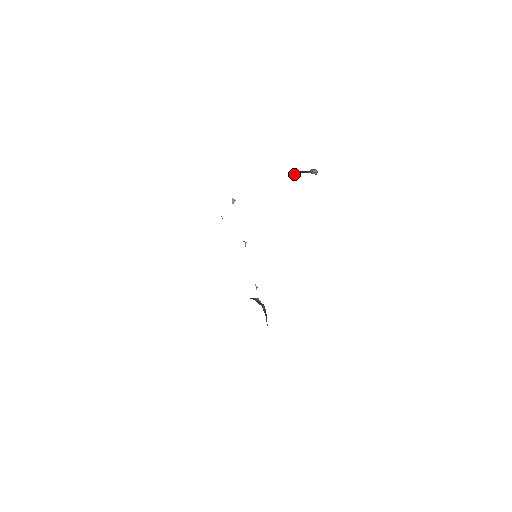
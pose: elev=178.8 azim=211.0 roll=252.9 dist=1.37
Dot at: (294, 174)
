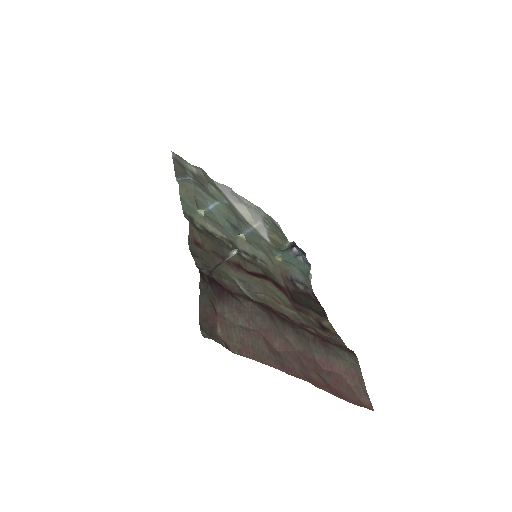
Dot at: (210, 275)
